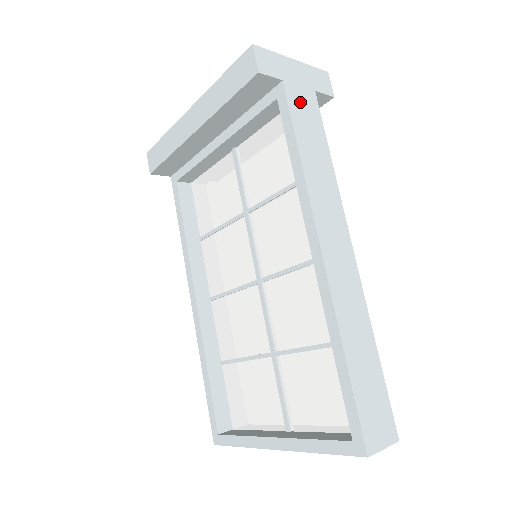
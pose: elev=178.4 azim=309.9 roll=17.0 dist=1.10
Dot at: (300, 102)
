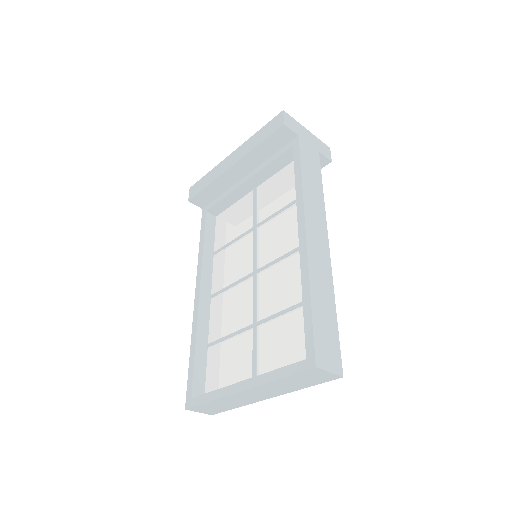
Dot at: (308, 151)
